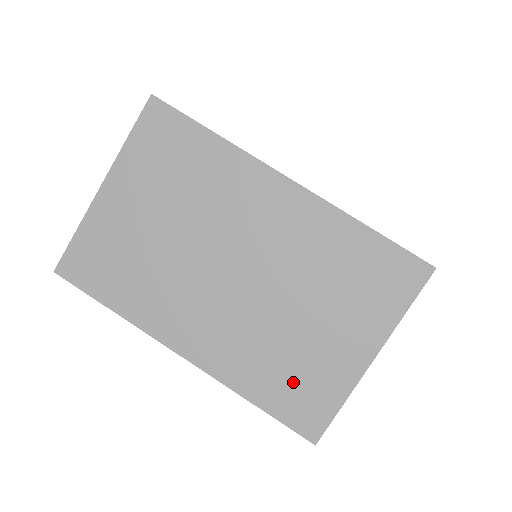
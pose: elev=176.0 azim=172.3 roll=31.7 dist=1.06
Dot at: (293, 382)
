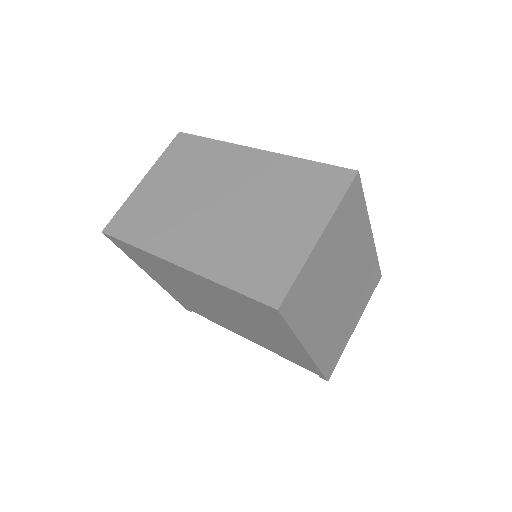
Dot at: (259, 265)
